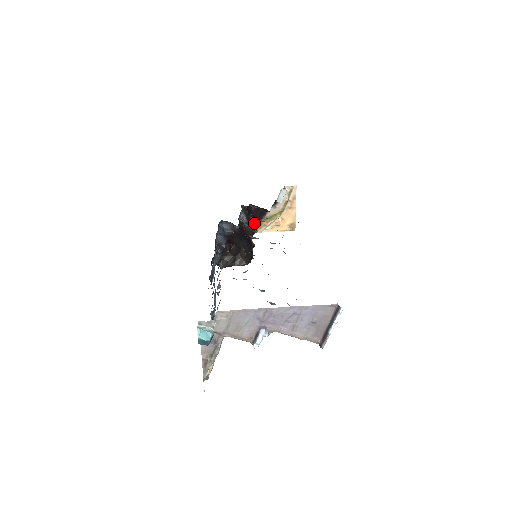
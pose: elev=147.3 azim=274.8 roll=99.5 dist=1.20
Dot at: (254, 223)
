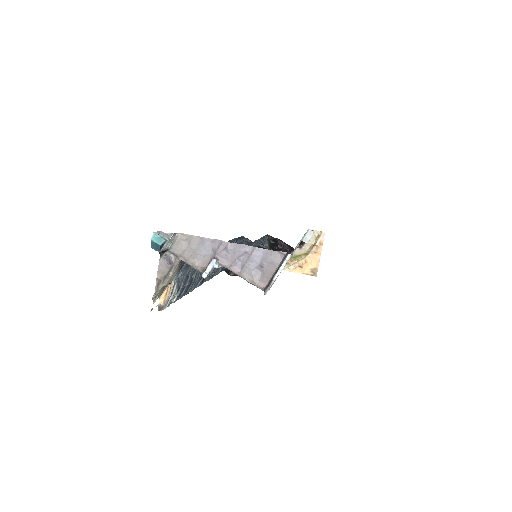
Dot at: occluded
